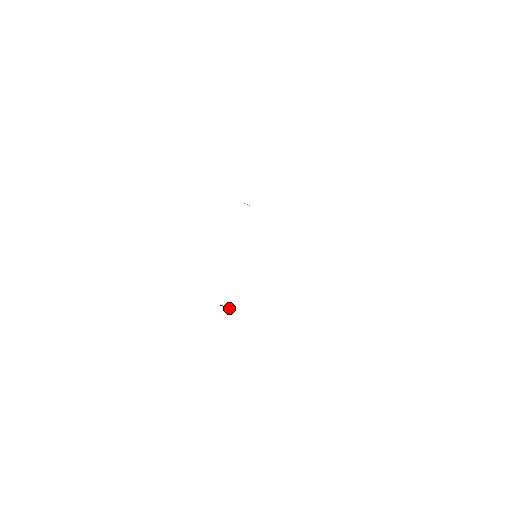
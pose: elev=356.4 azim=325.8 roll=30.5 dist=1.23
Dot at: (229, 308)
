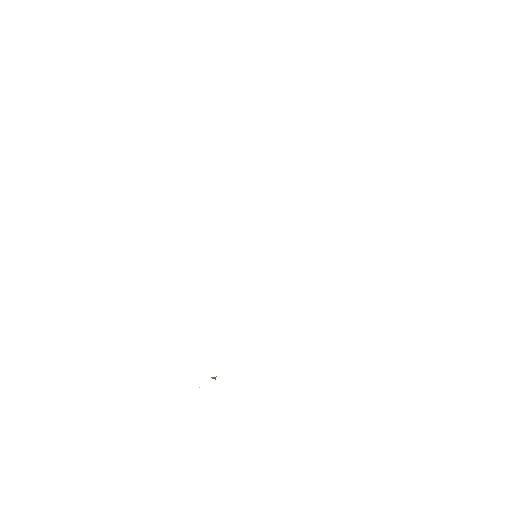
Dot at: (215, 379)
